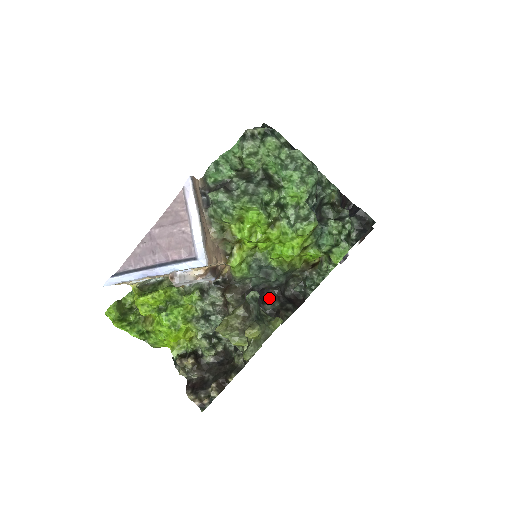
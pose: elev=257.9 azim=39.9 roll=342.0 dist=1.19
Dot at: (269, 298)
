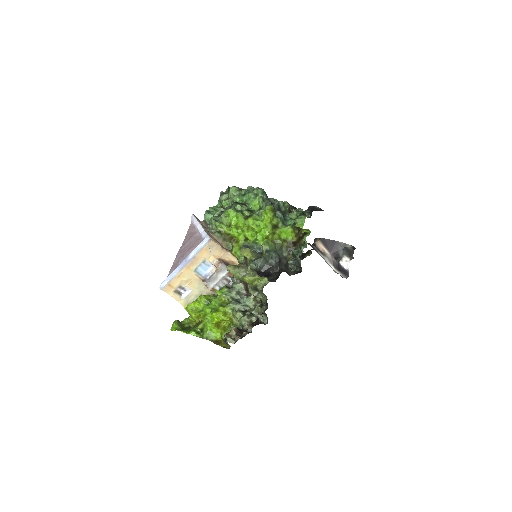
Dot at: (274, 274)
